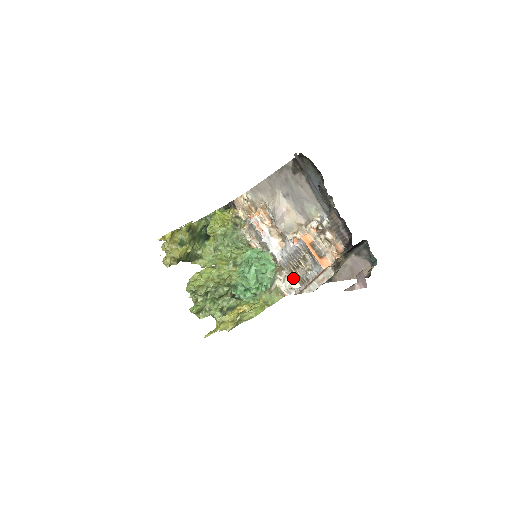
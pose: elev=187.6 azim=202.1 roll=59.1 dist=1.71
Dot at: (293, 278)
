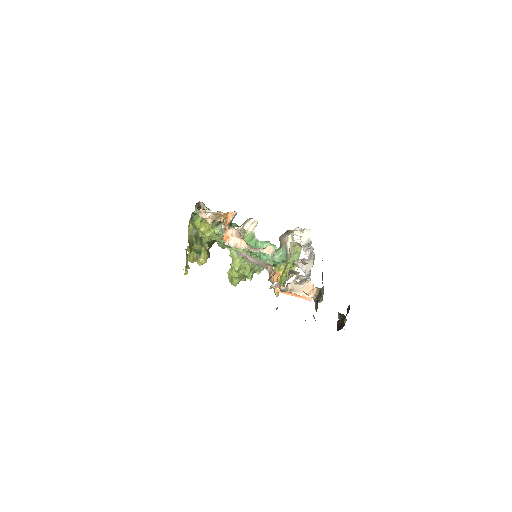
Dot at: (299, 229)
